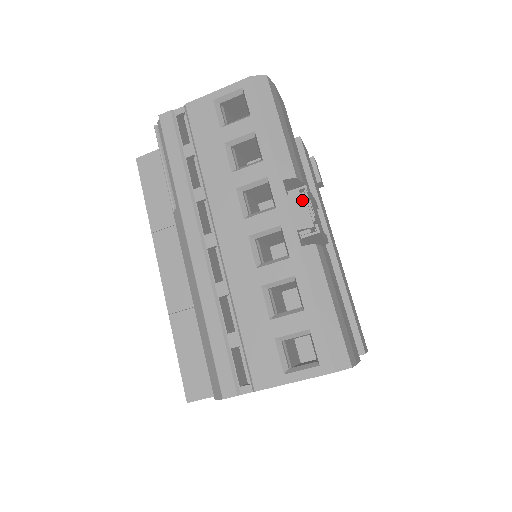
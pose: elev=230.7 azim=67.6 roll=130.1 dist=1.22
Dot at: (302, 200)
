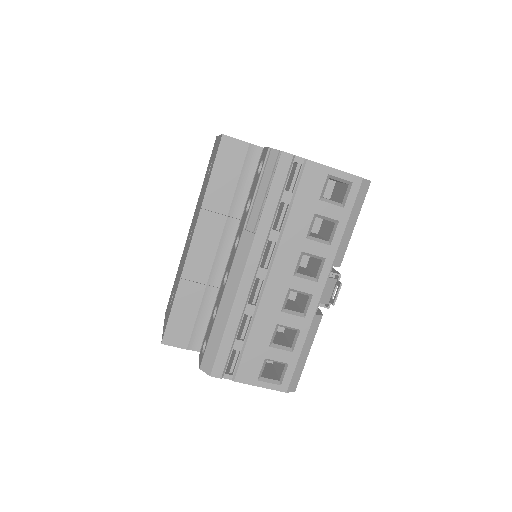
Dot at: (334, 284)
